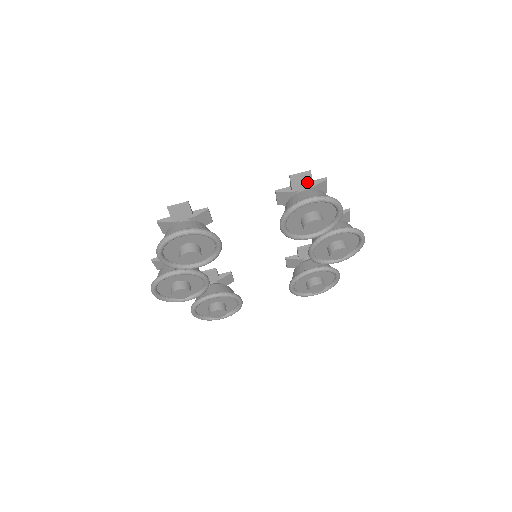
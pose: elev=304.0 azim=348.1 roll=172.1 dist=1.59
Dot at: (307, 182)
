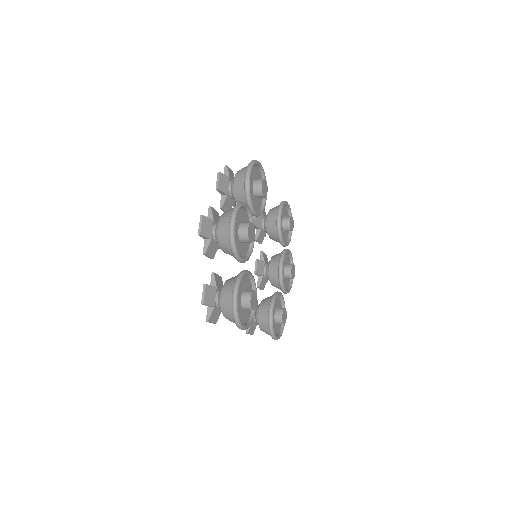
Dot at: (265, 214)
